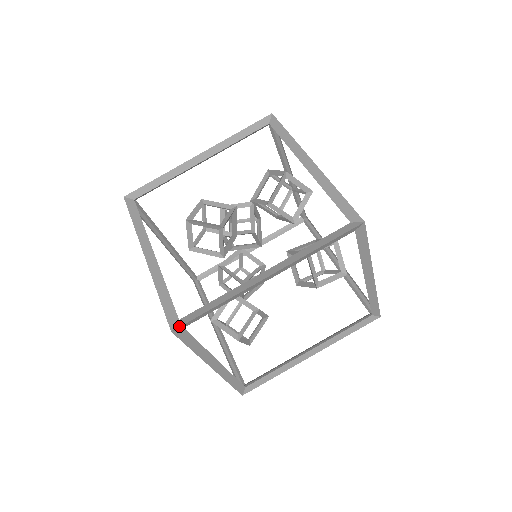
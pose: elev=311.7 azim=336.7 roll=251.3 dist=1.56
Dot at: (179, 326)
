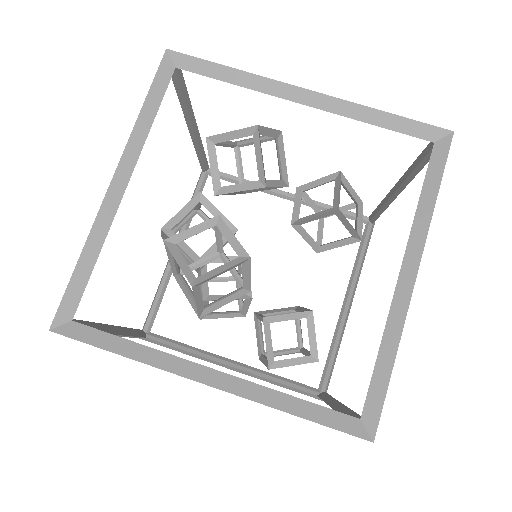
Dot at: (376, 427)
